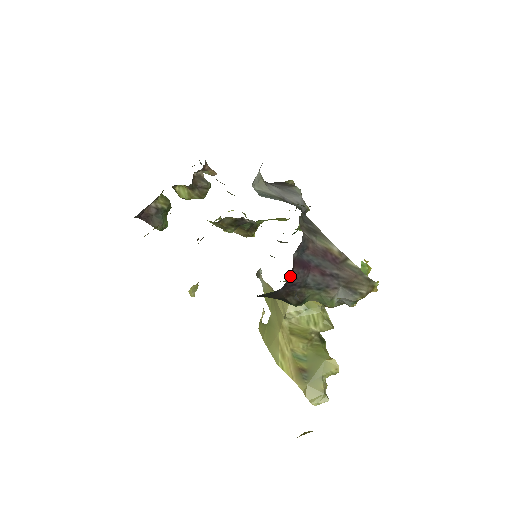
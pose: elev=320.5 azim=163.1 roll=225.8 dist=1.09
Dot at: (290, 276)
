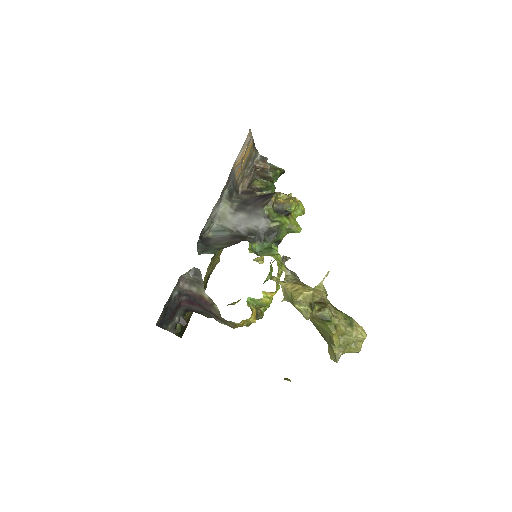
Dot at: (187, 307)
